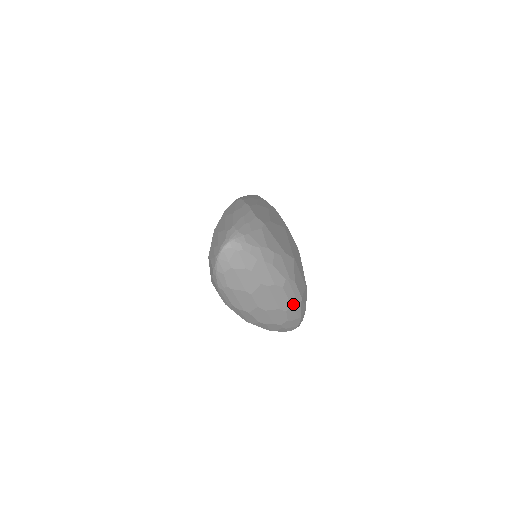
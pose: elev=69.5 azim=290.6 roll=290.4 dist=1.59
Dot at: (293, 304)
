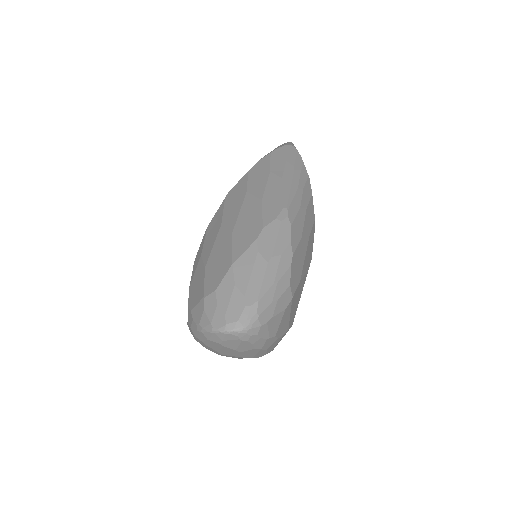
Dot at: occluded
